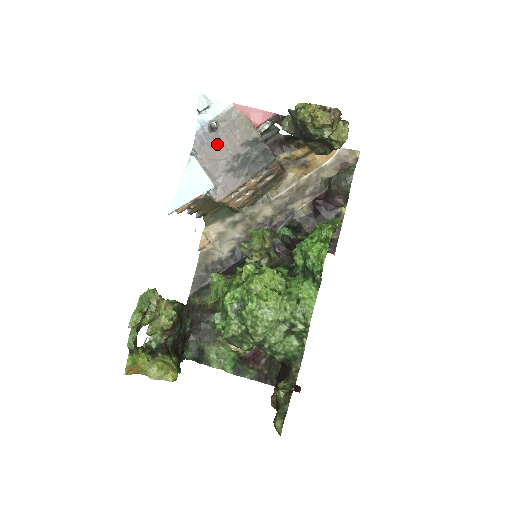
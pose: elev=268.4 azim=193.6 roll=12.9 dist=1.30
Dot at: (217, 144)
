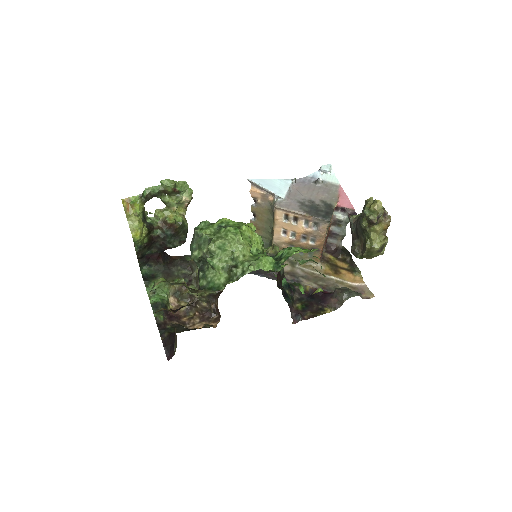
Dot at: (310, 189)
